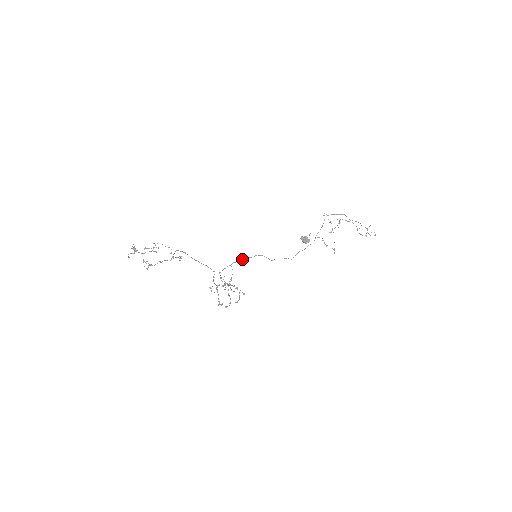
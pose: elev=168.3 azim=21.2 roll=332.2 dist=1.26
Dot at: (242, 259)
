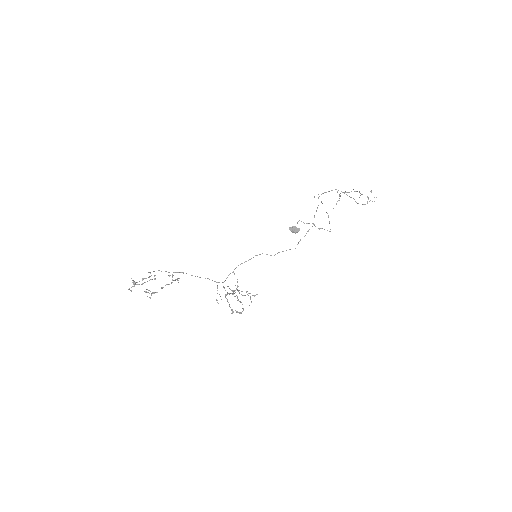
Dot at: occluded
